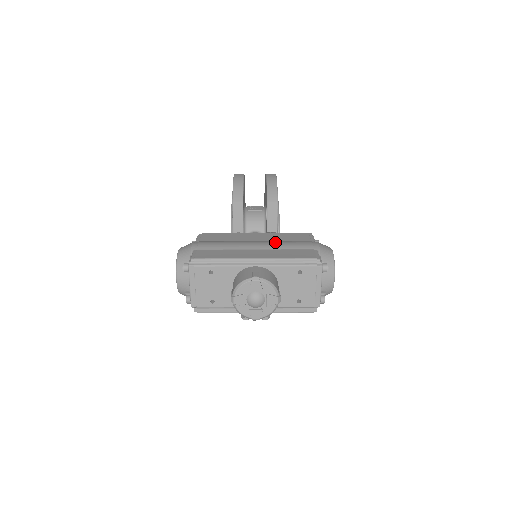
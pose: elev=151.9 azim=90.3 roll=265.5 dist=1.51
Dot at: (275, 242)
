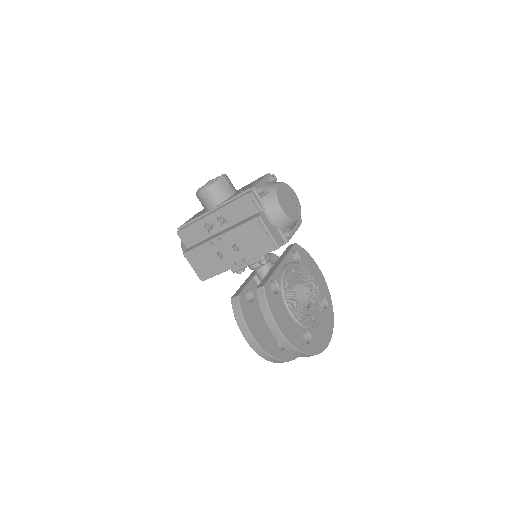
Dot at: occluded
